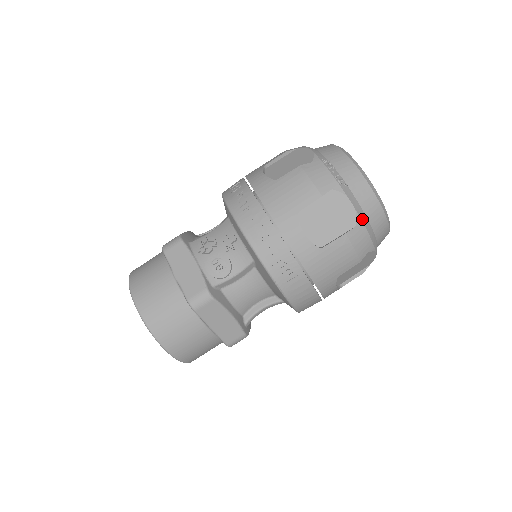
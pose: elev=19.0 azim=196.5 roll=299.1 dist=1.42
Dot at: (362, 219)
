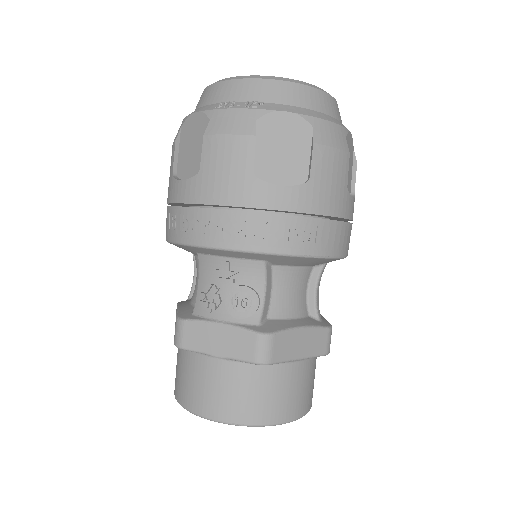
Dot at: (310, 115)
